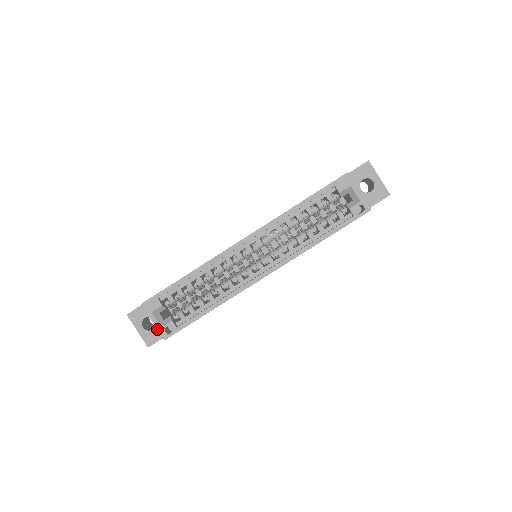
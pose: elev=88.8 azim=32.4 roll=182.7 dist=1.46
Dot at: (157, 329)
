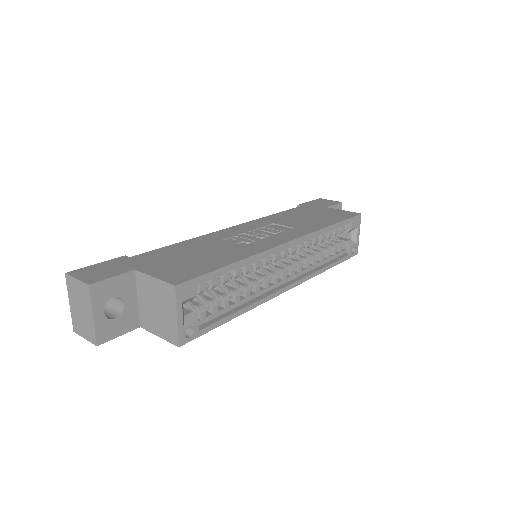
Dot at: (178, 329)
